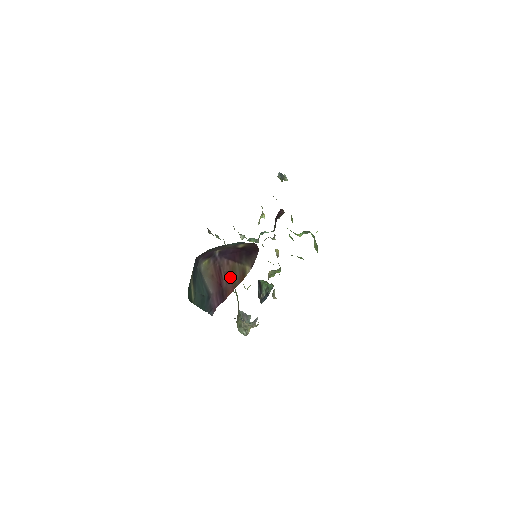
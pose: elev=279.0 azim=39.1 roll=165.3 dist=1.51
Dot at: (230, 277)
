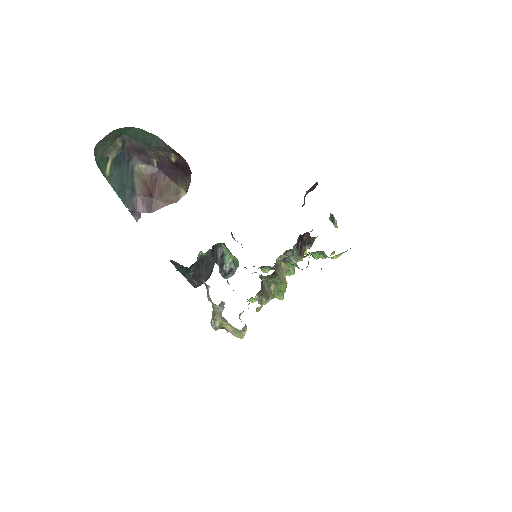
Dot at: (164, 193)
